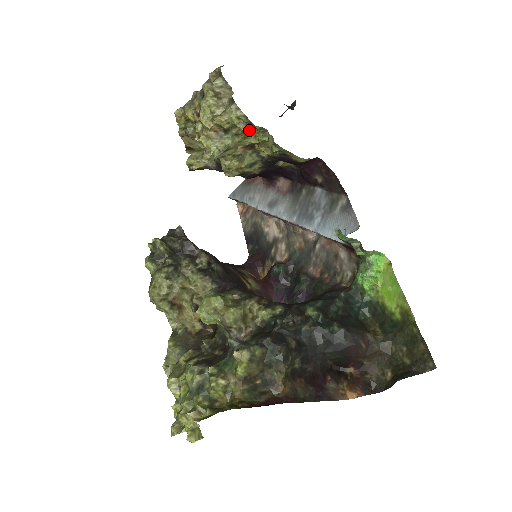
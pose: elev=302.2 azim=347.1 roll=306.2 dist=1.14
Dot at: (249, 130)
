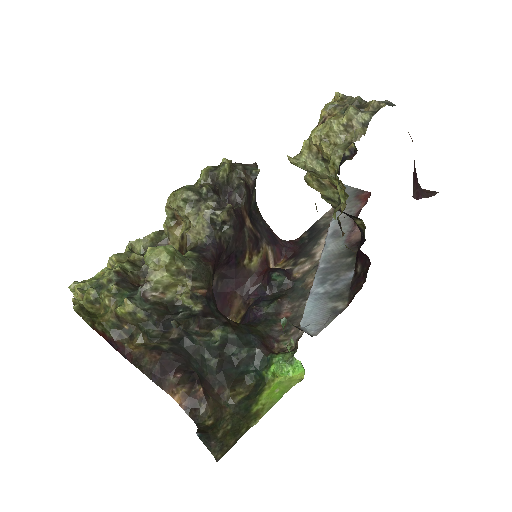
Dot at: occluded
